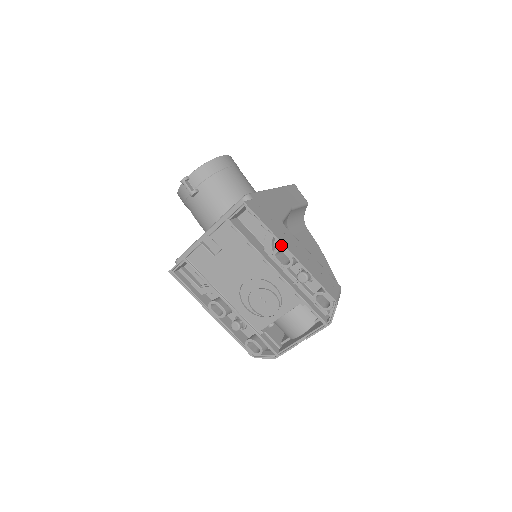
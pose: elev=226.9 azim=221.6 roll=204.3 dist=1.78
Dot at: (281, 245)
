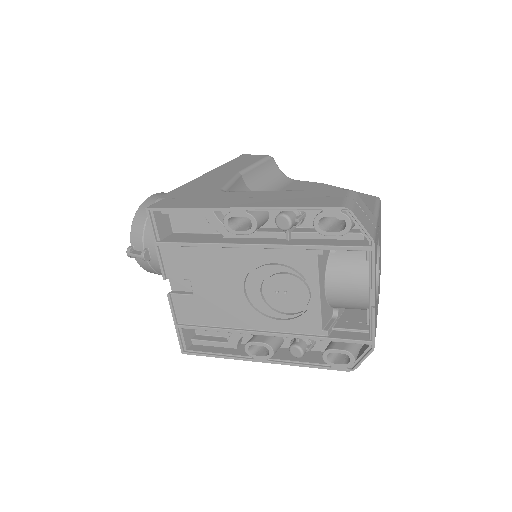
Dot at: occluded
